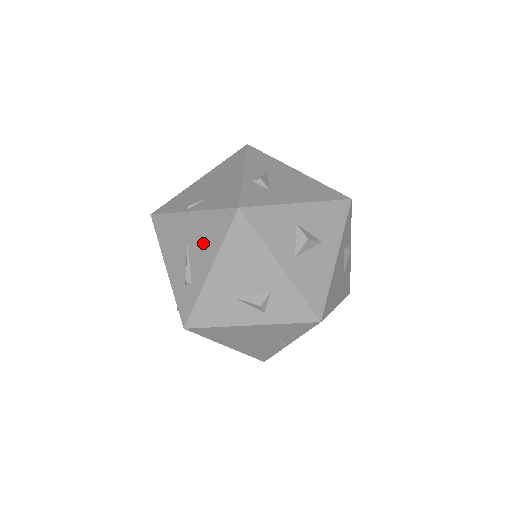
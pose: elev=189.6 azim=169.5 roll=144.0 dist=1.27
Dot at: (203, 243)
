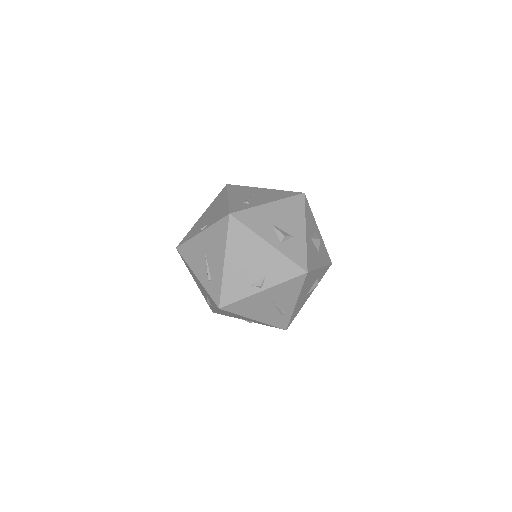
Dot at: (269, 196)
